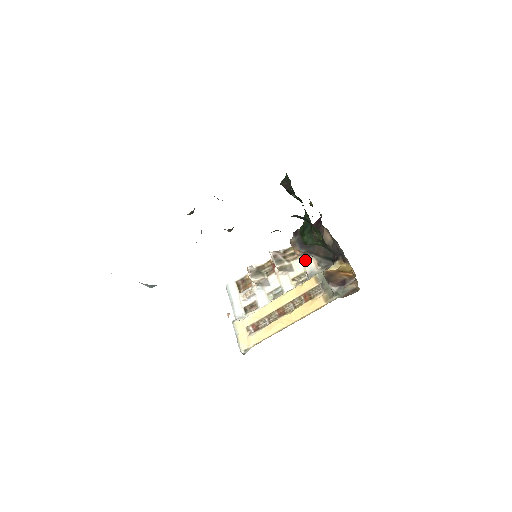
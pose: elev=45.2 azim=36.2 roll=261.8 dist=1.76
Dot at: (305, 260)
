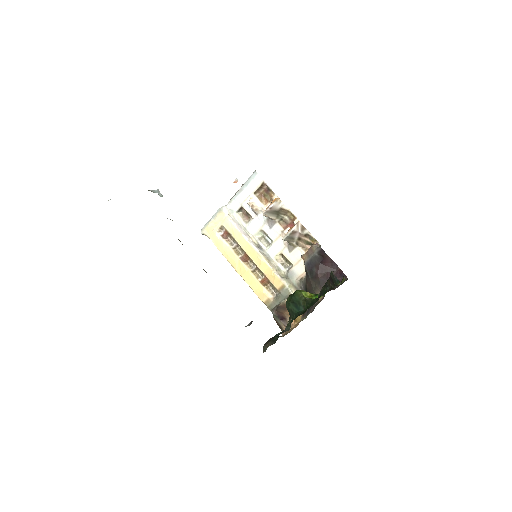
Dot at: (303, 262)
